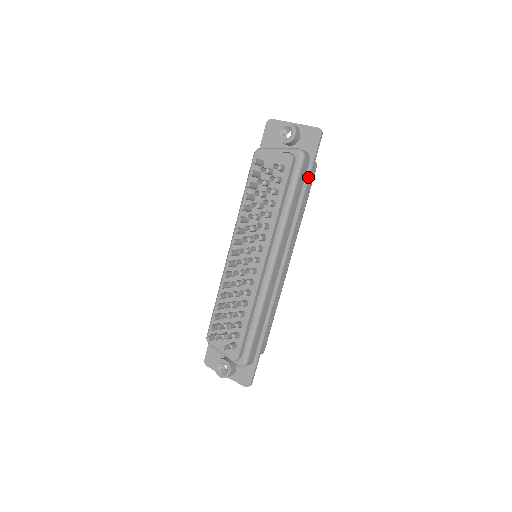
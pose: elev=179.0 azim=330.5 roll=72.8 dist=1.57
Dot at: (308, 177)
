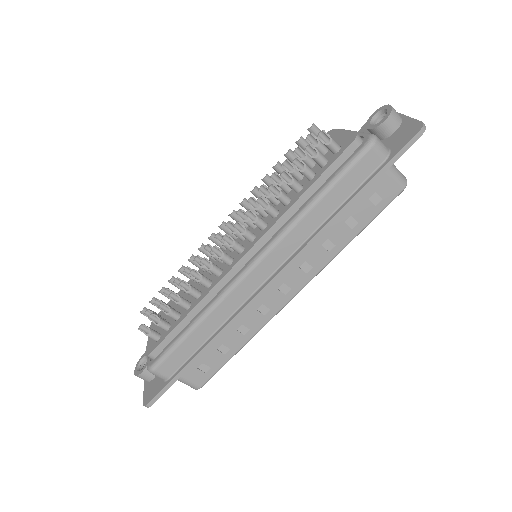
Dot at: (368, 181)
